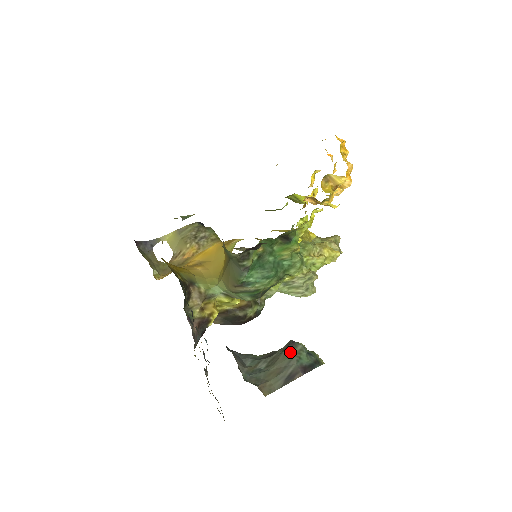
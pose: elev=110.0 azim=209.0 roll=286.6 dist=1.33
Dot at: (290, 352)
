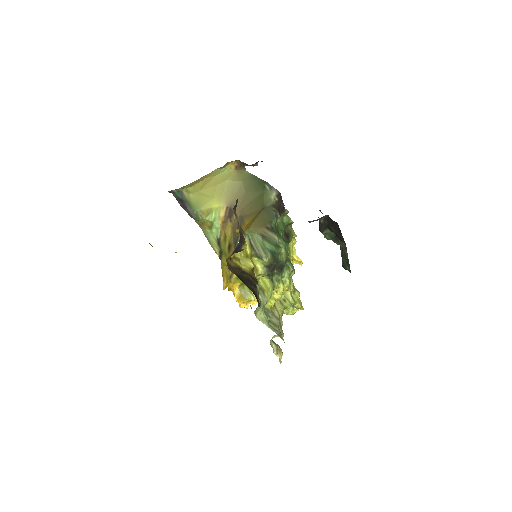
Dot at: occluded
